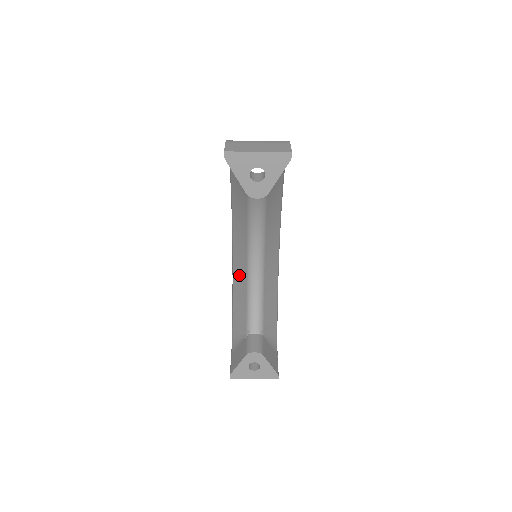
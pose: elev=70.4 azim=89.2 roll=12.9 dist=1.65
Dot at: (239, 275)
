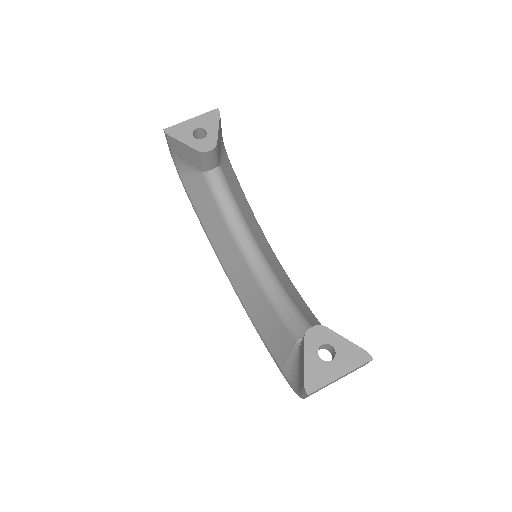
Dot at: (258, 309)
